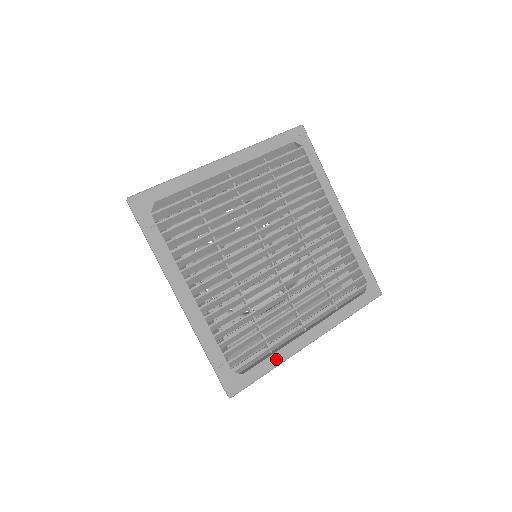
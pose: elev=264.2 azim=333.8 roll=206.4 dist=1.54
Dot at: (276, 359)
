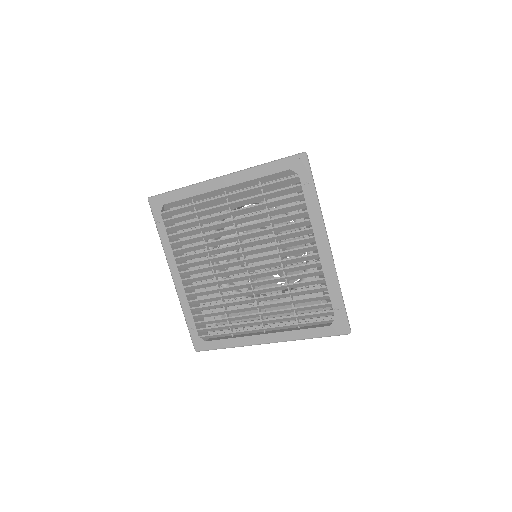
Dot at: (233, 342)
